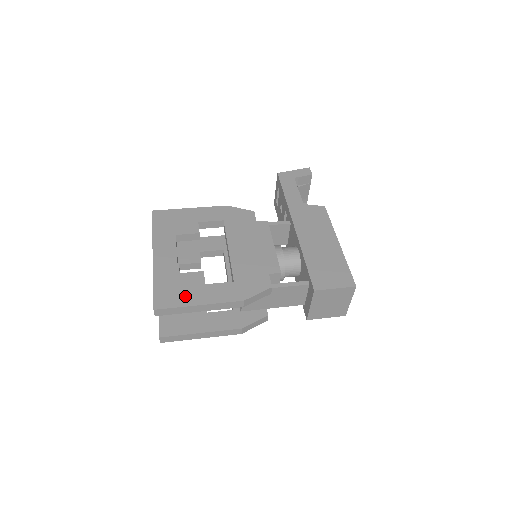
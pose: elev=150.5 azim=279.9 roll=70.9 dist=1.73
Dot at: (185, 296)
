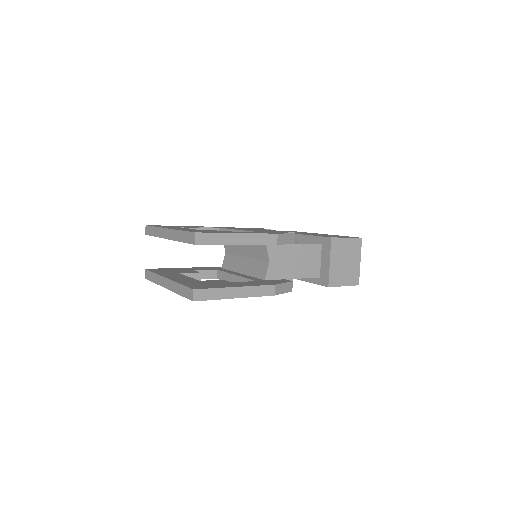
Dot at: occluded
